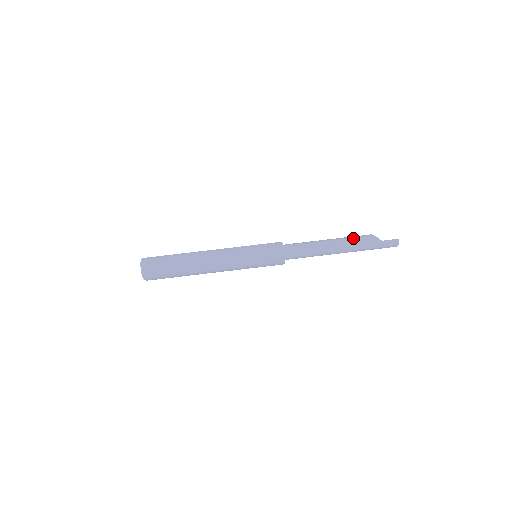
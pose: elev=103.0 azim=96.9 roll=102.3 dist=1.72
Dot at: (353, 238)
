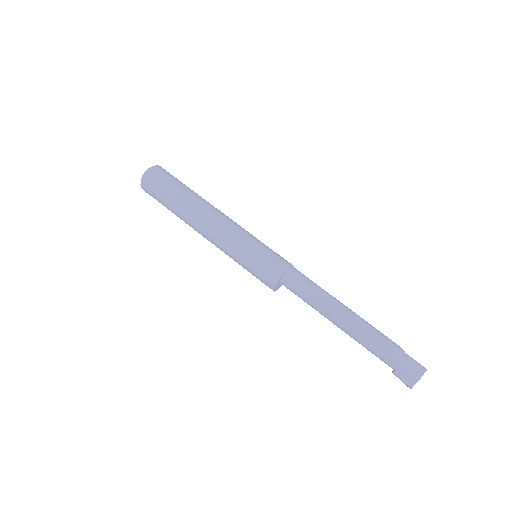
Dot at: occluded
